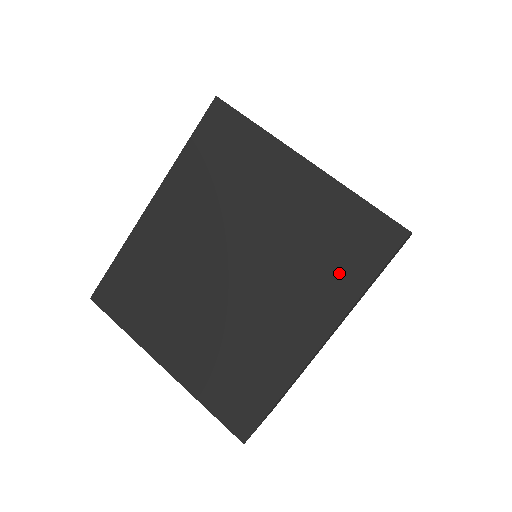
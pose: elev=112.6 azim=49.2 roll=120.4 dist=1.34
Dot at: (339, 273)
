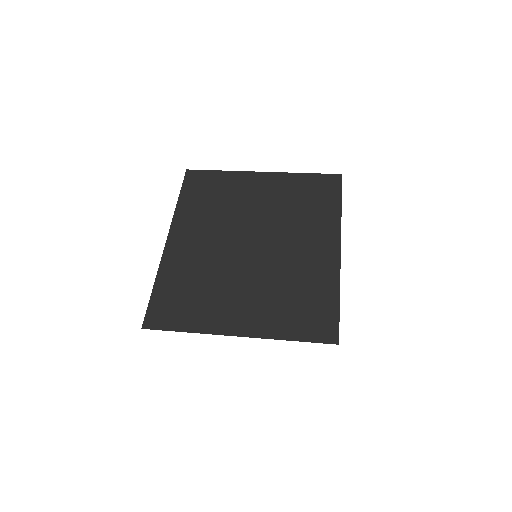
Dot at: (321, 209)
